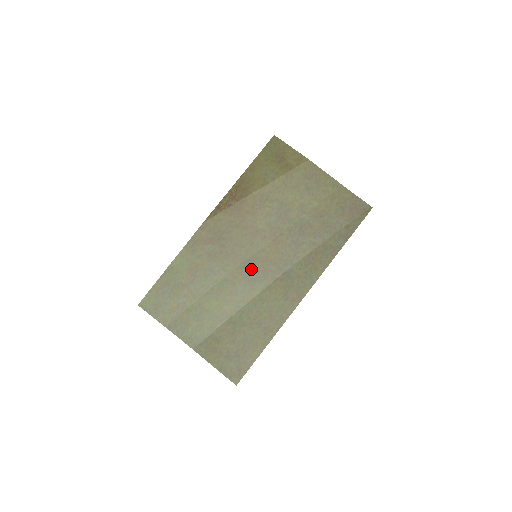
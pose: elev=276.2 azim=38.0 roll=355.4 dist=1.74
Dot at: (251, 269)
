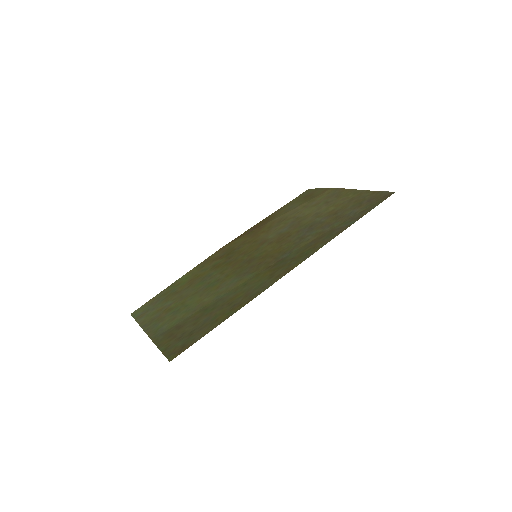
Dot at: (247, 266)
